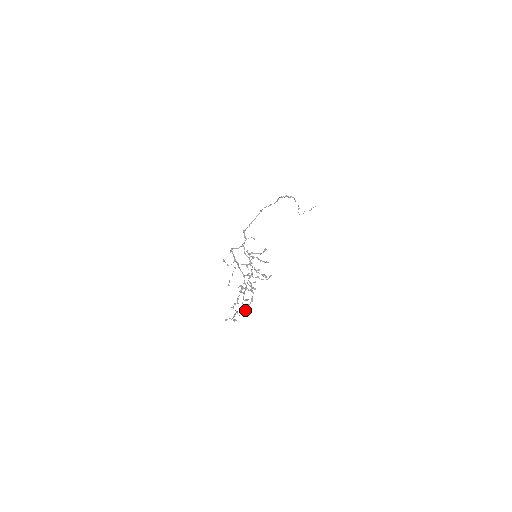
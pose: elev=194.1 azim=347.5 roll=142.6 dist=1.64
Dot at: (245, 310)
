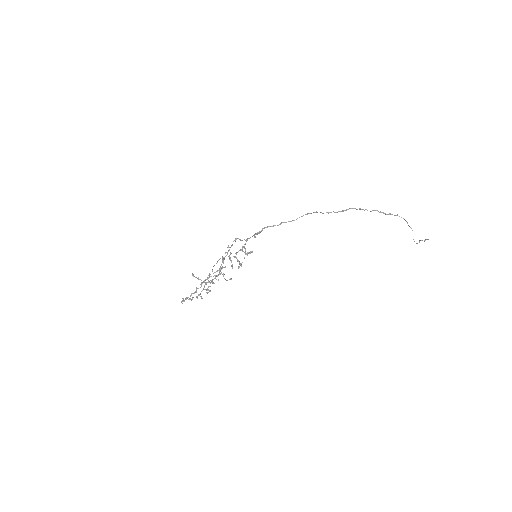
Dot at: occluded
